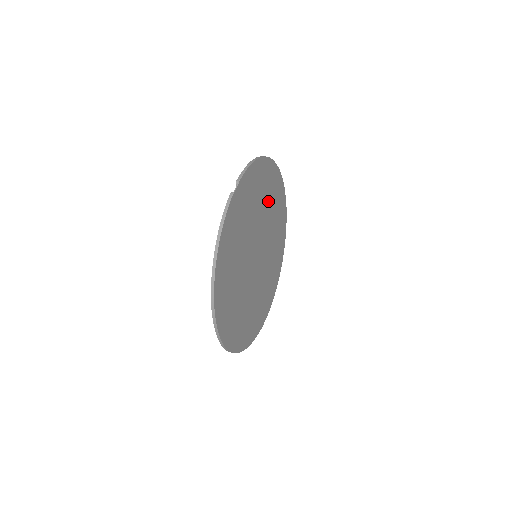
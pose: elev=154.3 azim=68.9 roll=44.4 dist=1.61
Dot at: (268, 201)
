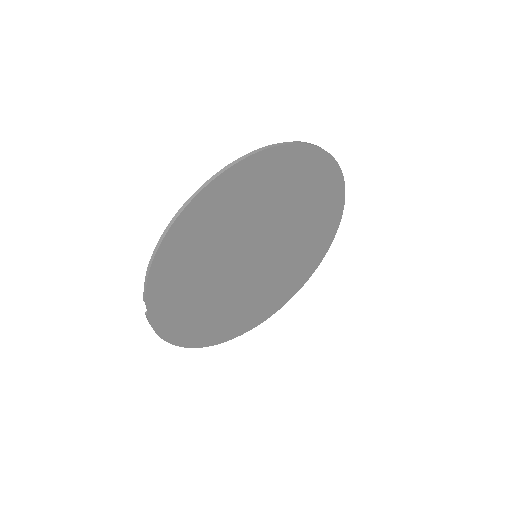
Dot at: (232, 217)
